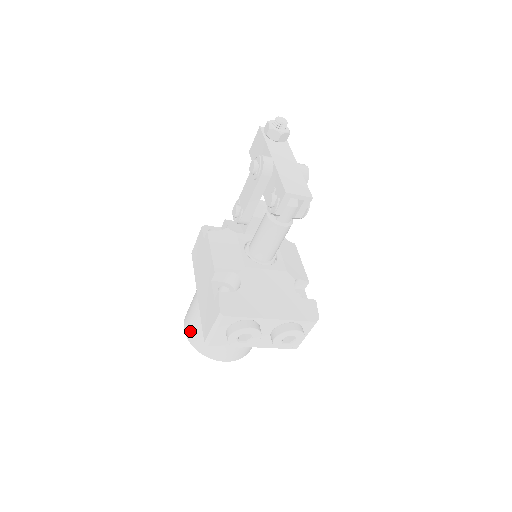
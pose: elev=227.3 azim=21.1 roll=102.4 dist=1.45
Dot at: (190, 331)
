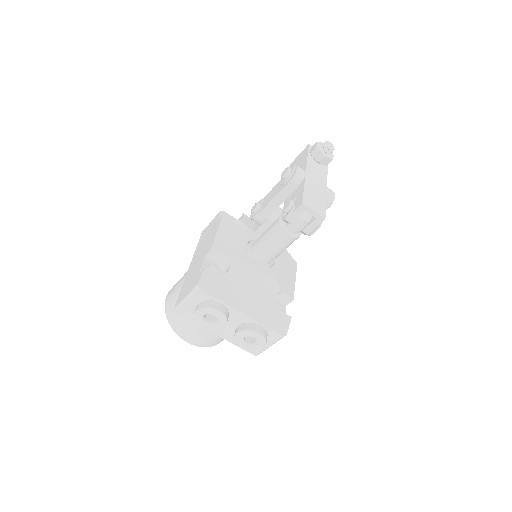
Dot at: (170, 301)
